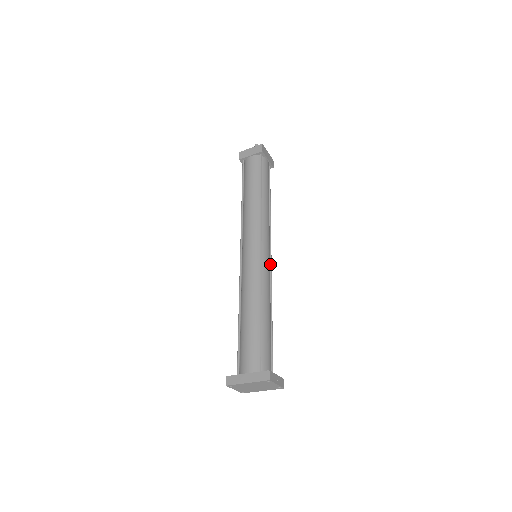
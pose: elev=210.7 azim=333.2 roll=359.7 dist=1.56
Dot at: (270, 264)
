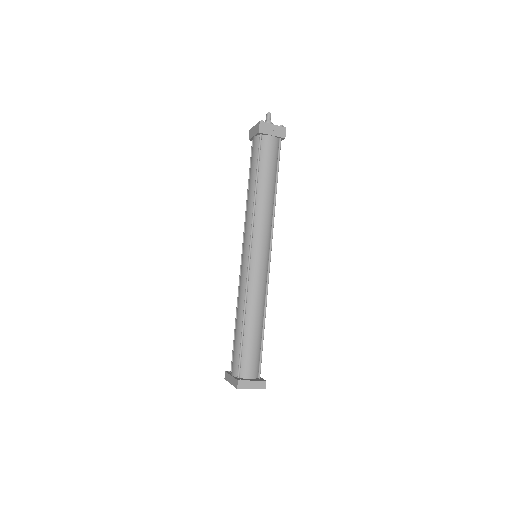
Dot at: (268, 264)
